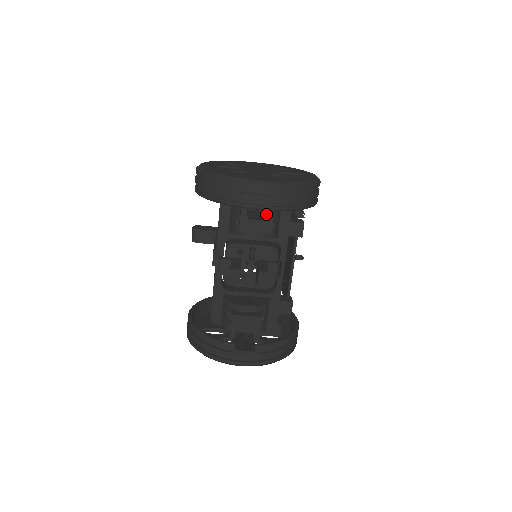
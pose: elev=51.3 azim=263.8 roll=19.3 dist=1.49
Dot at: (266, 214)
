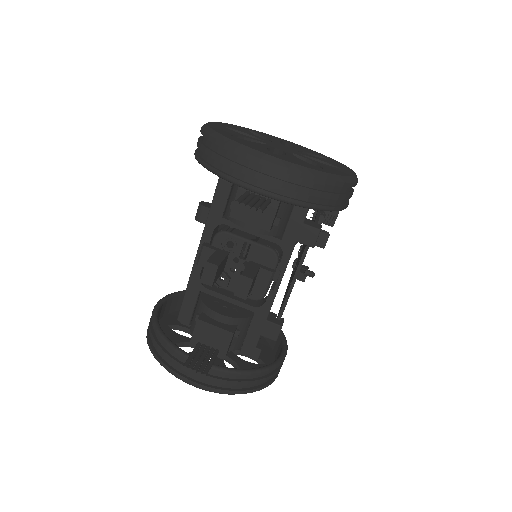
Dot at: (265, 202)
